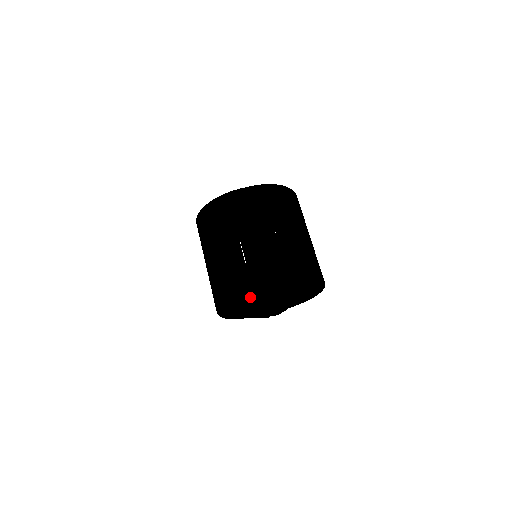
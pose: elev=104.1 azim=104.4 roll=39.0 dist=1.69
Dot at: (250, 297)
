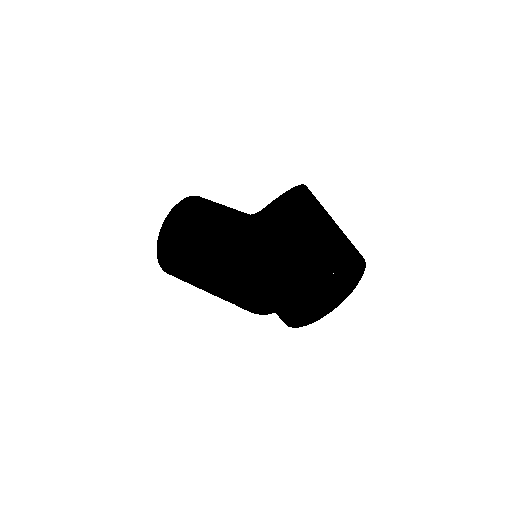
Dot at: occluded
